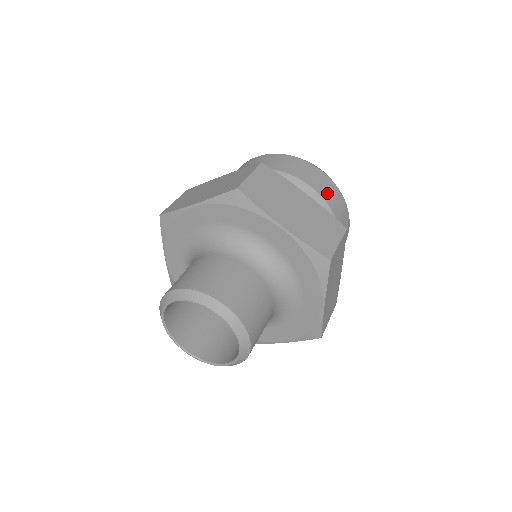
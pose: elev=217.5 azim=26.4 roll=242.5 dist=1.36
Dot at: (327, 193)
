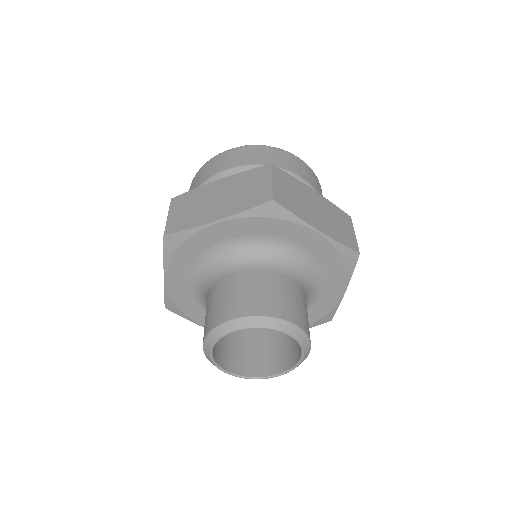
Dot at: (313, 182)
